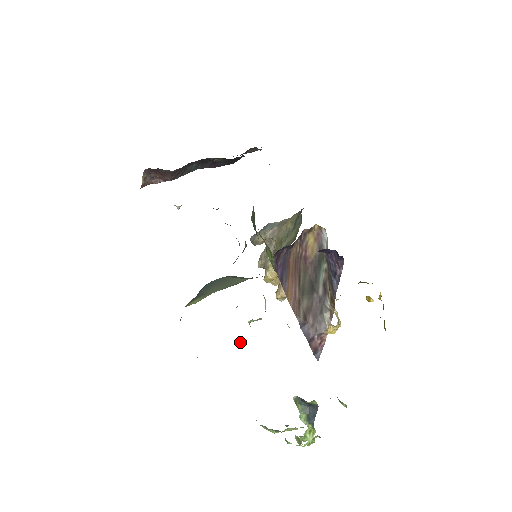
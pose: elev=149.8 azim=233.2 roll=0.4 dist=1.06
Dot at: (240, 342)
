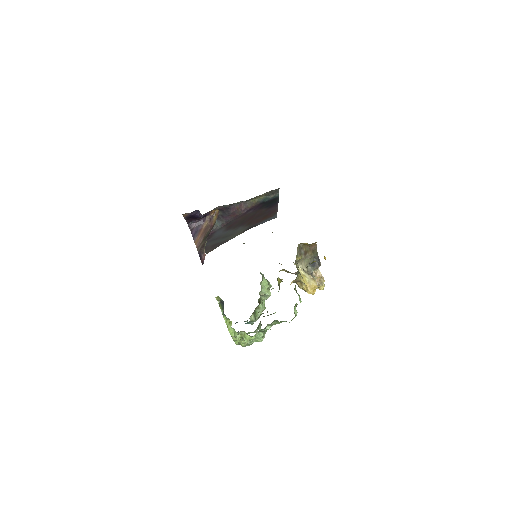
Dot at: (261, 313)
